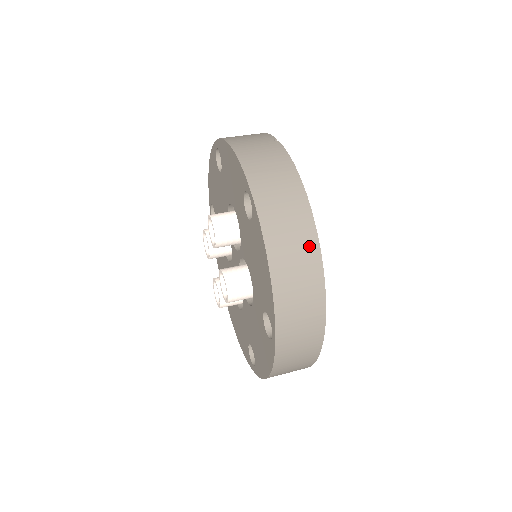
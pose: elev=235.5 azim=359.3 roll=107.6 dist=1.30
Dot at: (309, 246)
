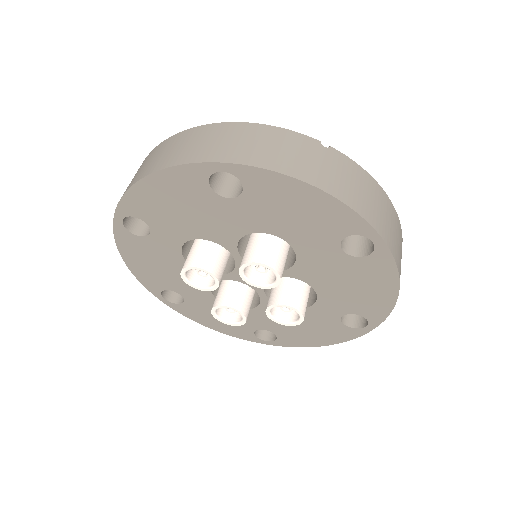
Dot at: occluded
